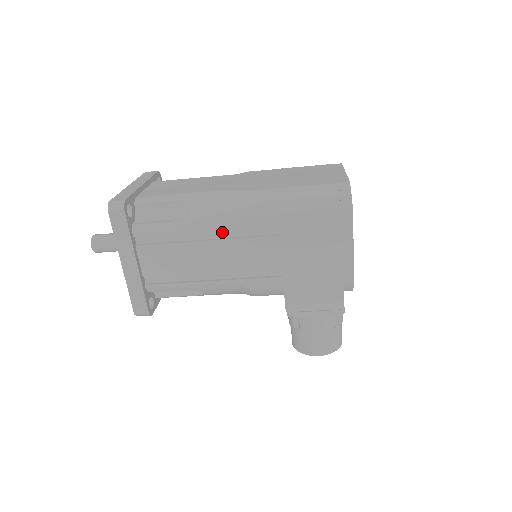
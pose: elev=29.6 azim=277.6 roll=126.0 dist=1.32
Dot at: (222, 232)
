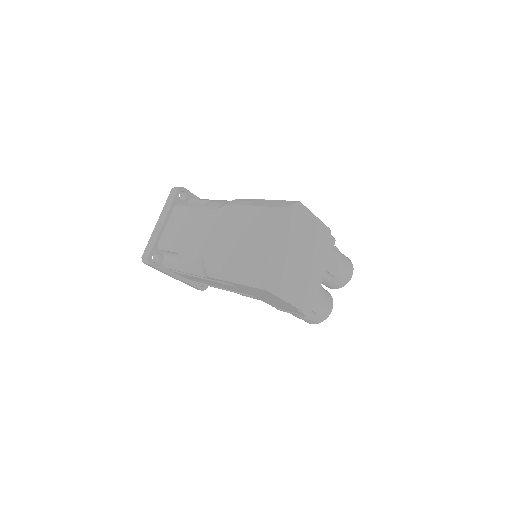
Dot at: occluded
